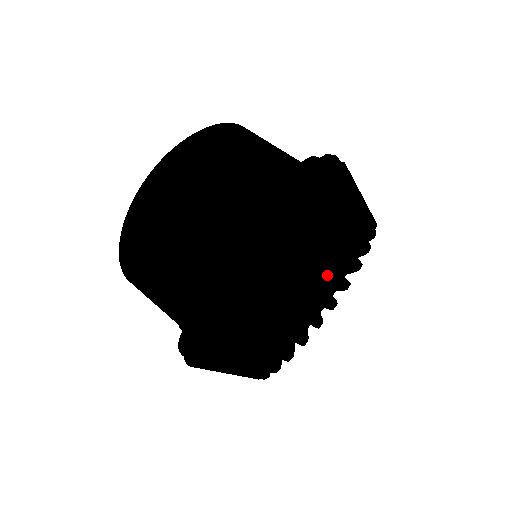
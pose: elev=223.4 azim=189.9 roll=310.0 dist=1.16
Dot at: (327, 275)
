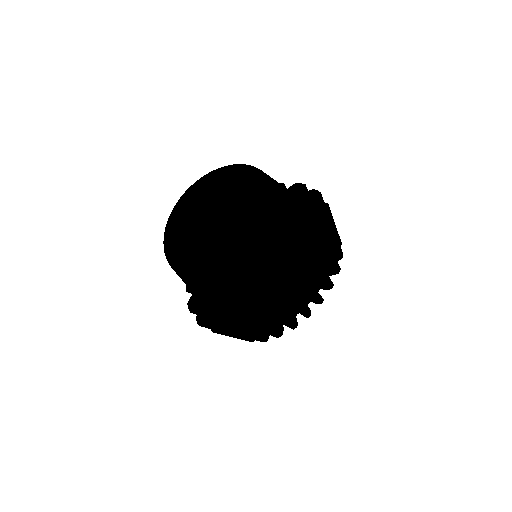
Dot at: (300, 286)
